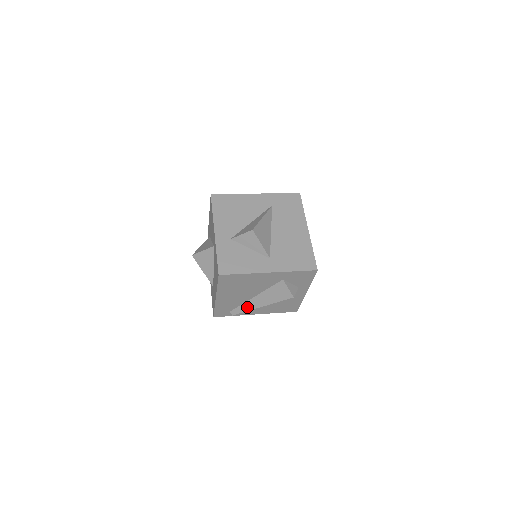
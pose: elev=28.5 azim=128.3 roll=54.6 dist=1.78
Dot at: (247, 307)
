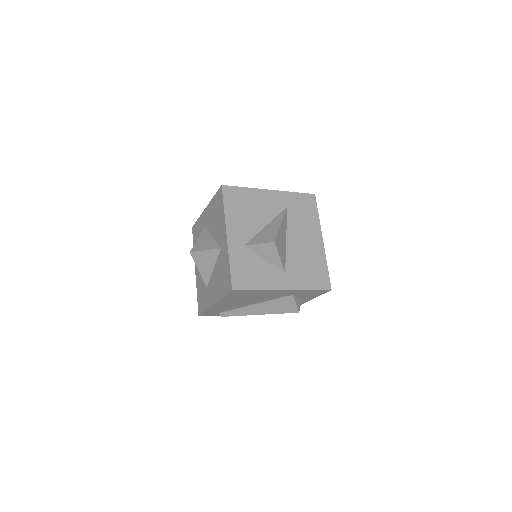
Dot at: (241, 312)
